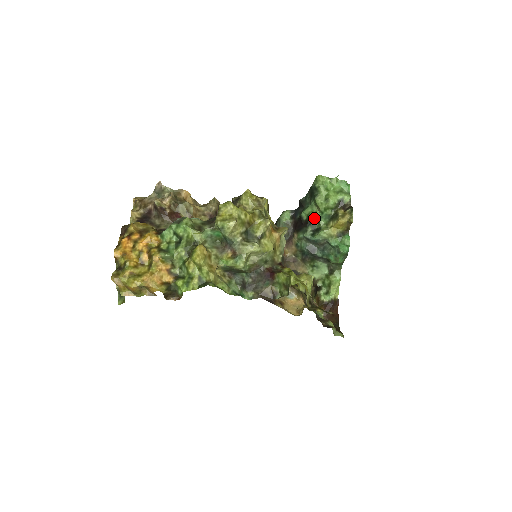
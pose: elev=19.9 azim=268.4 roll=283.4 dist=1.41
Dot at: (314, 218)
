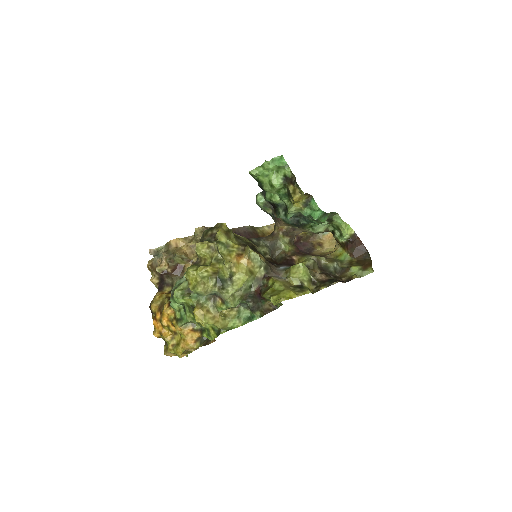
Dot at: (276, 201)
